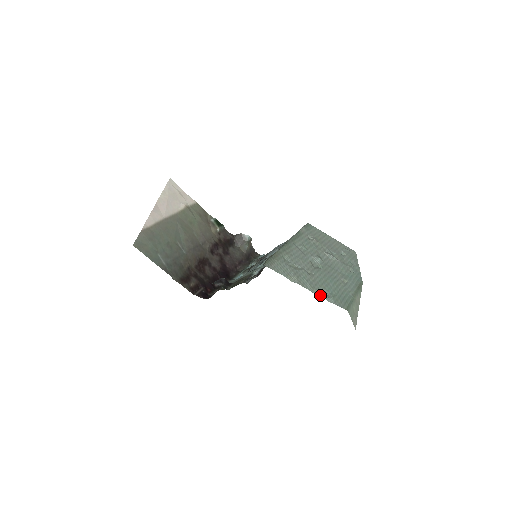
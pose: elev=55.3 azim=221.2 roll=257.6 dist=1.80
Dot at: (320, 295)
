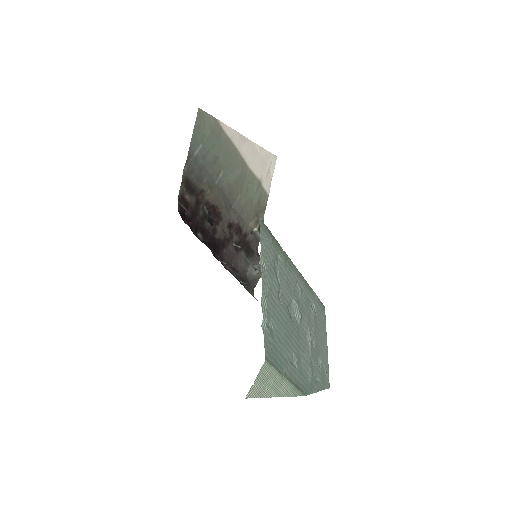
Dot at: (264, 310)
